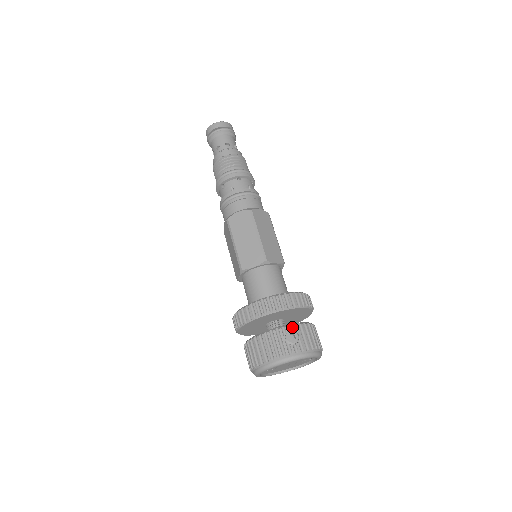
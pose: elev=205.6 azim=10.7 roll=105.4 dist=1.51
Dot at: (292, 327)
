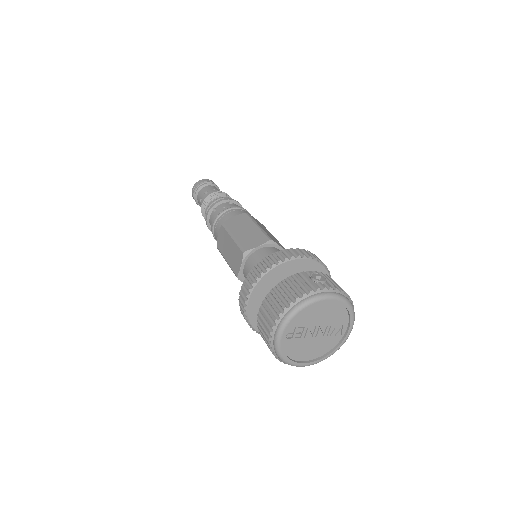
Dot at: (316, 272)
